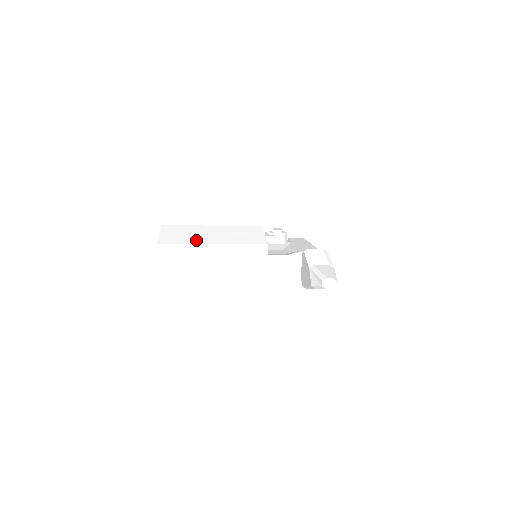
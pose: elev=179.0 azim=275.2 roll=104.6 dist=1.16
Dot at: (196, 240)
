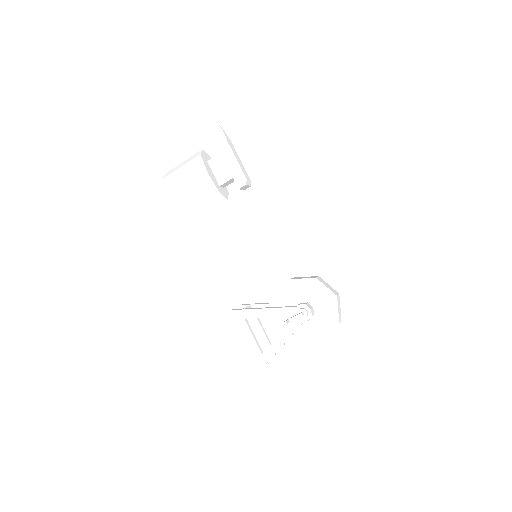
Dot at: occluded
